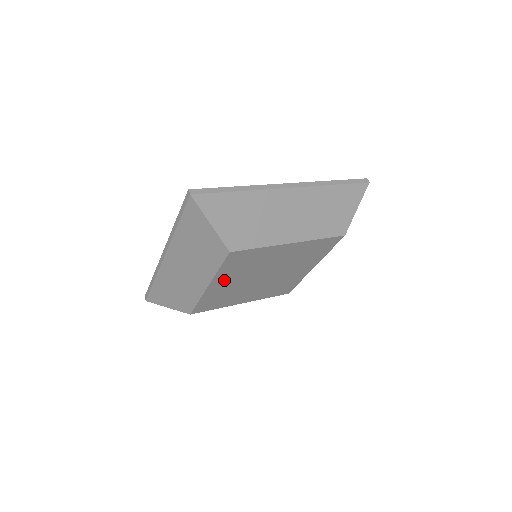
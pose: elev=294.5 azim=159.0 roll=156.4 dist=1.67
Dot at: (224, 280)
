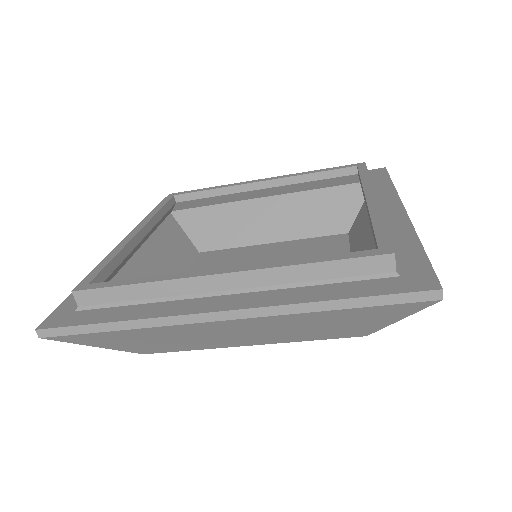
Dot at: occluded
